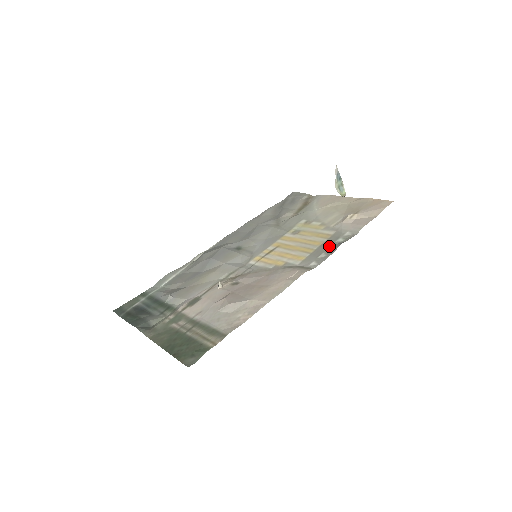
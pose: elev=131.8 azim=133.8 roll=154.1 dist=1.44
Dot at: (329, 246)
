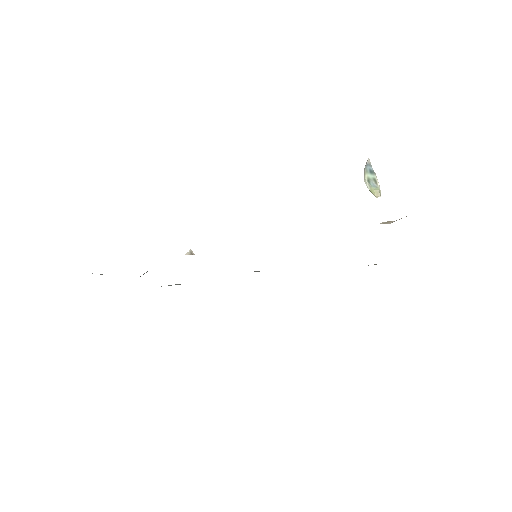
Dot at: occluded
